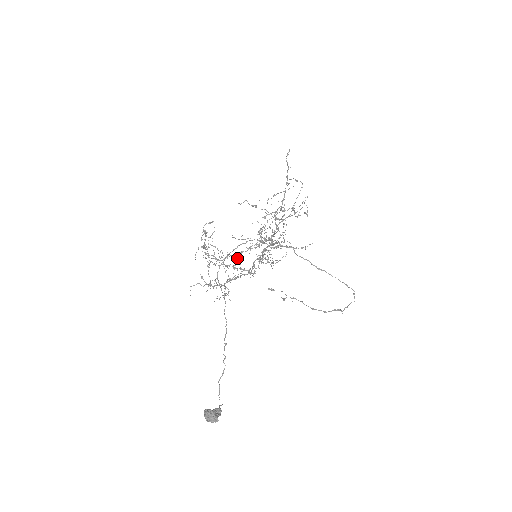
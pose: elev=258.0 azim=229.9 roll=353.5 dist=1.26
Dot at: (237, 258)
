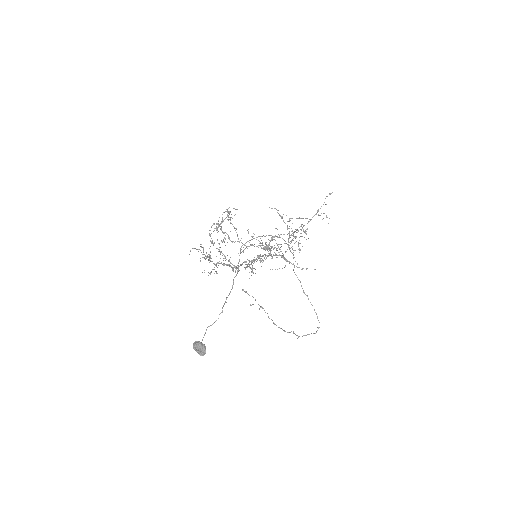
Dot at: occluded
